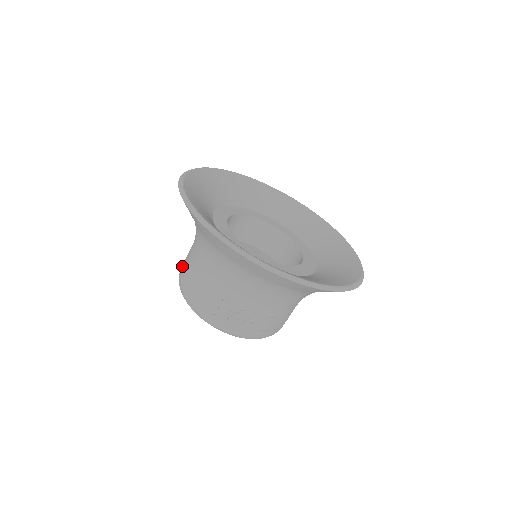
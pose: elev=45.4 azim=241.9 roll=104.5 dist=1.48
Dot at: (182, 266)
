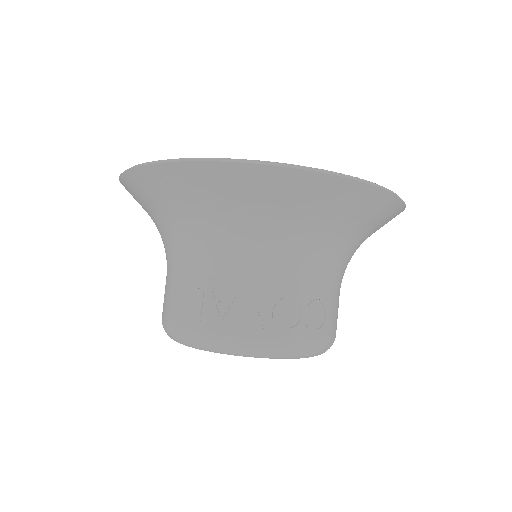
Dot at: occluded
